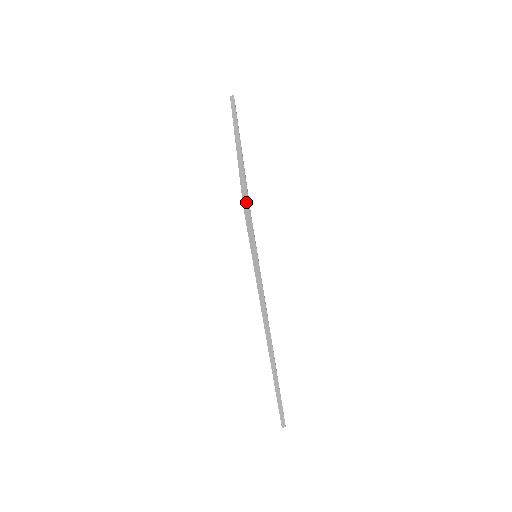
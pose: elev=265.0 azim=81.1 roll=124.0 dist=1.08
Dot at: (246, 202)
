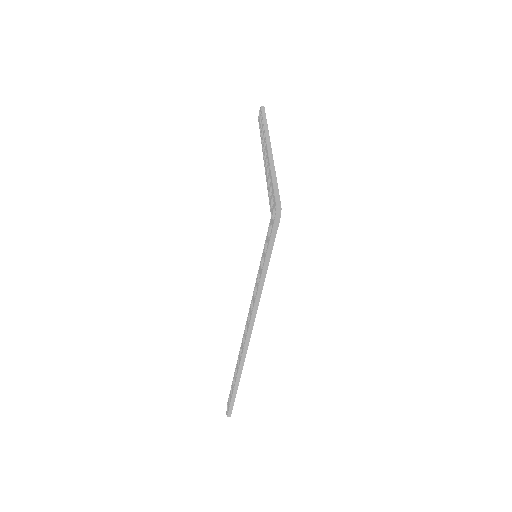
Dot at: (279, 208)
